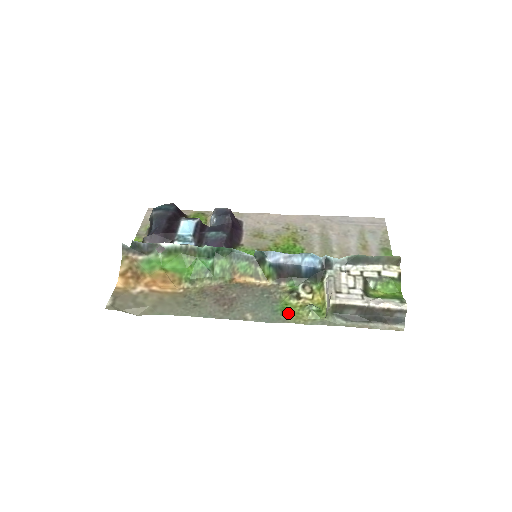
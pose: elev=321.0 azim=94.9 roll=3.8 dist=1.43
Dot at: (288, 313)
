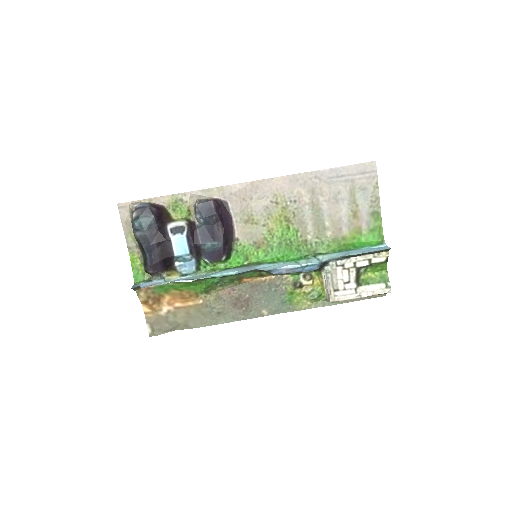
Dot at: (295, 302)
